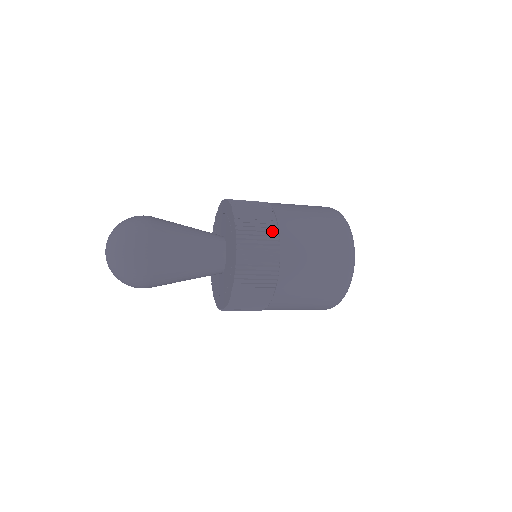
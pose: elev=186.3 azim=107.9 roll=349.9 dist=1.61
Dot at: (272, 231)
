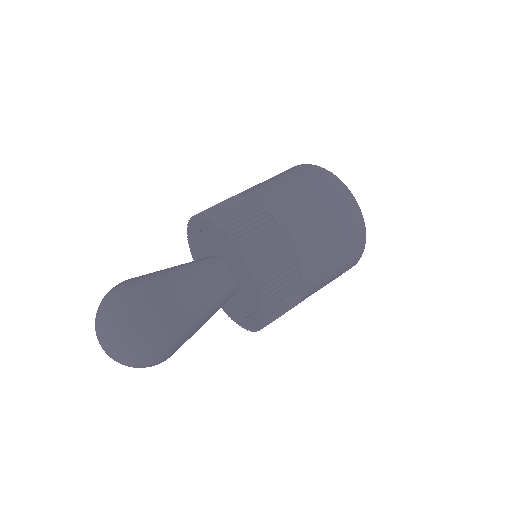
Dot at: (294, 303)
